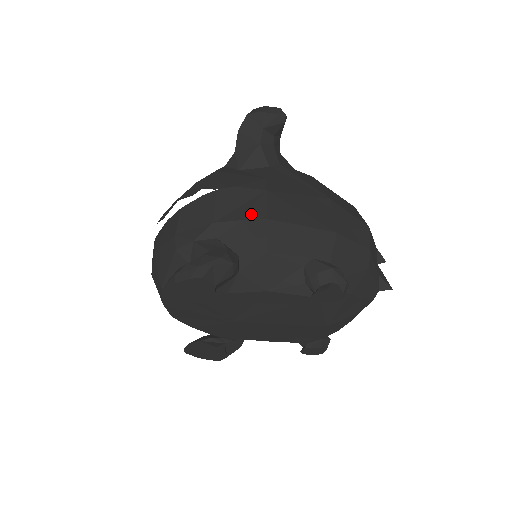
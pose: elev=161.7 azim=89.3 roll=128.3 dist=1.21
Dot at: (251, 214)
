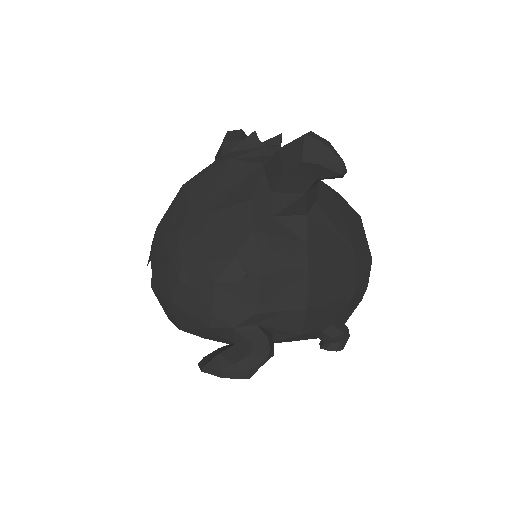
Dot at: (293, 303)
